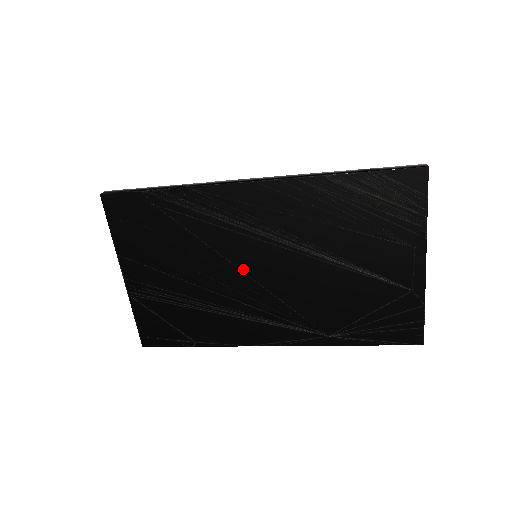
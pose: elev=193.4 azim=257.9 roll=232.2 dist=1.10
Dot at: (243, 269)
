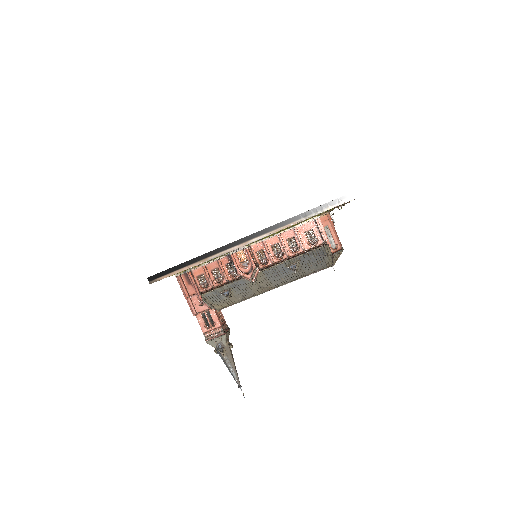
Dot at: occluded
